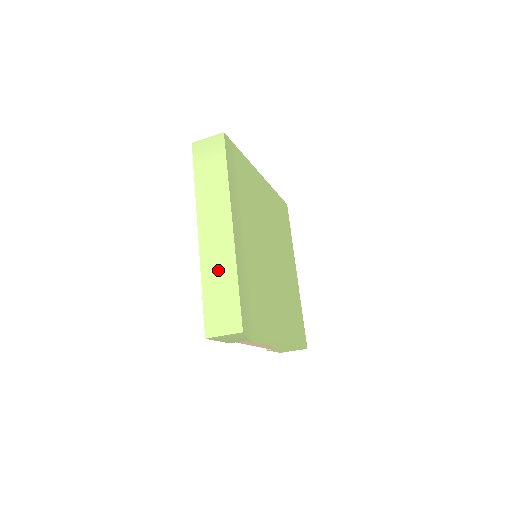
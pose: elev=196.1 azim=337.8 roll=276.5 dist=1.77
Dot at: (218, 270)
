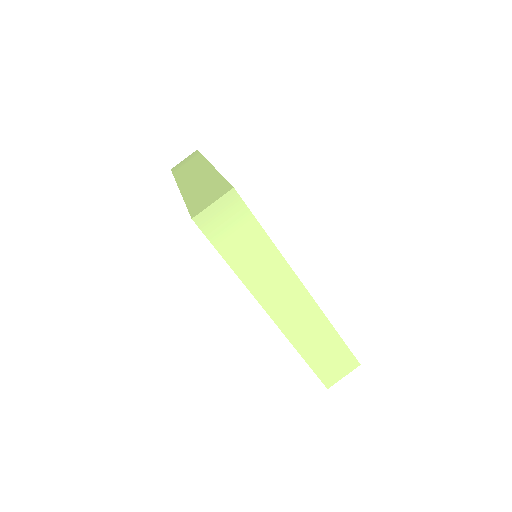
Dot at: (311, 334)
